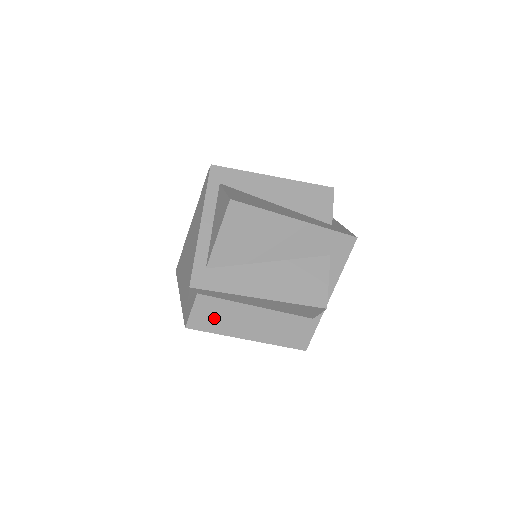
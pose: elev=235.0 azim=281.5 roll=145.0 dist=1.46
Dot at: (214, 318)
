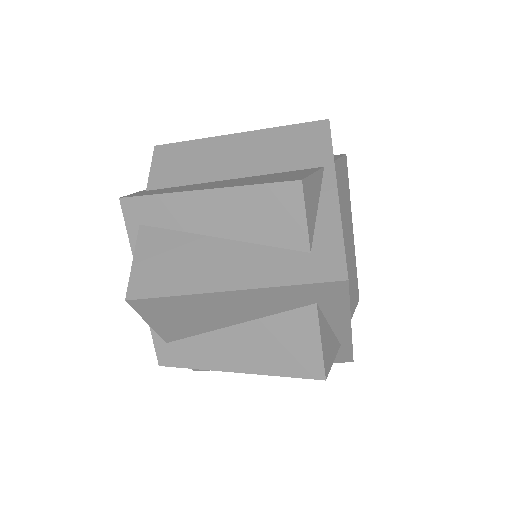
Dot at: occluded
